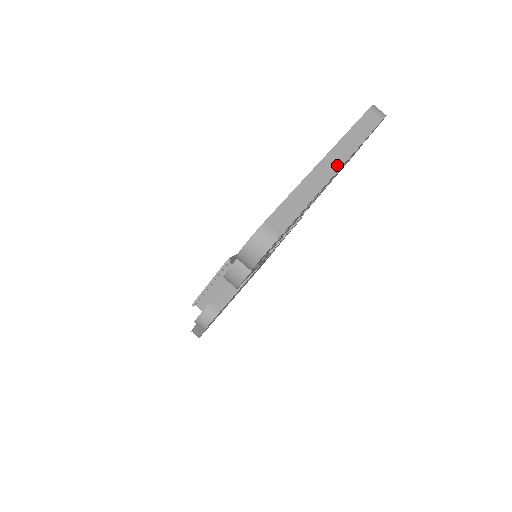
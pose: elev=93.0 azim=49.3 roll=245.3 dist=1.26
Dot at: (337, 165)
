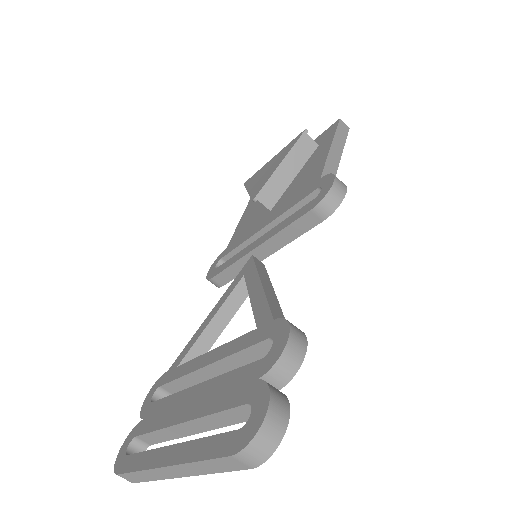
Dot at: (182, 475)
